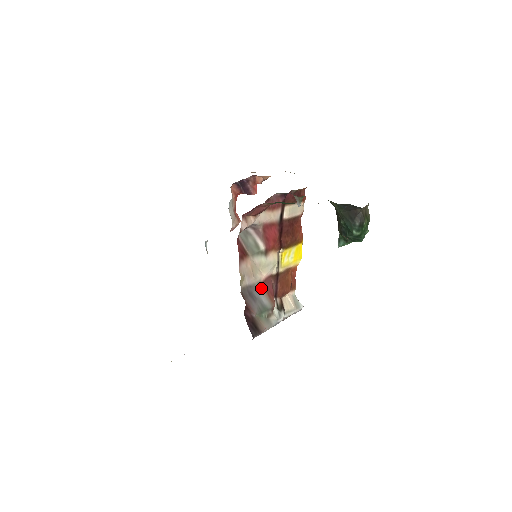
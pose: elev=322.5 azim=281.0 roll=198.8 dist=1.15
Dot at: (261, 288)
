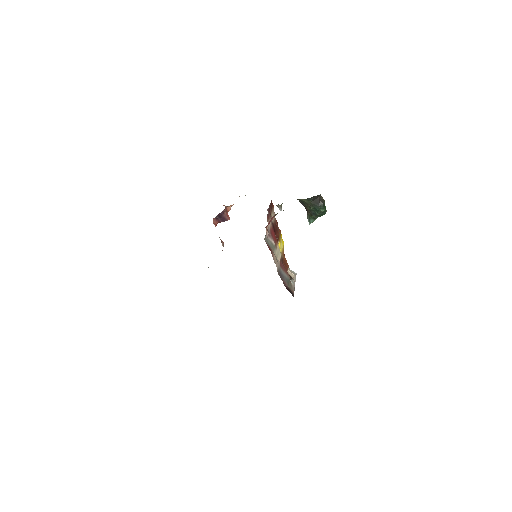
Dot at: (281, 269)
